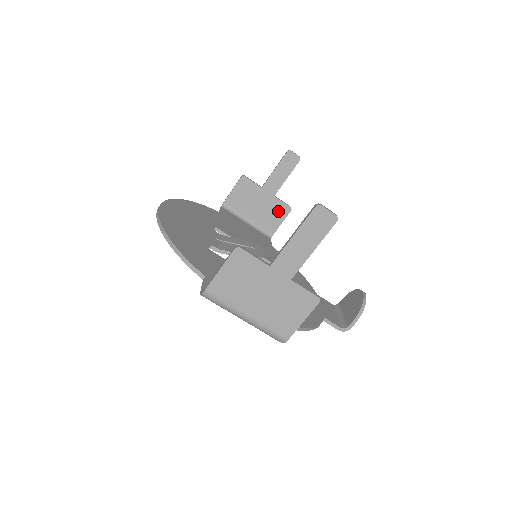
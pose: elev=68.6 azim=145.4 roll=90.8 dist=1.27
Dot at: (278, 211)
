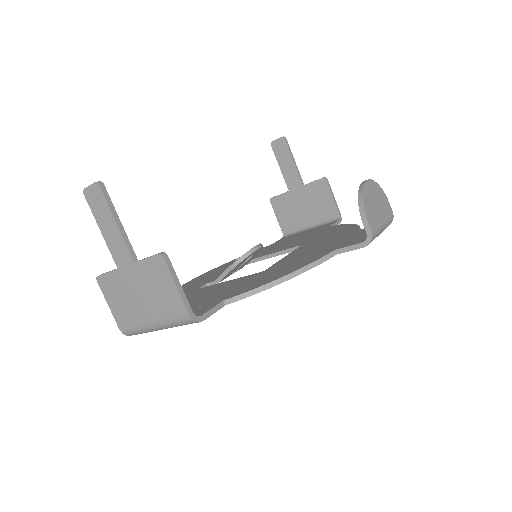
Dot at: (319, 192)
